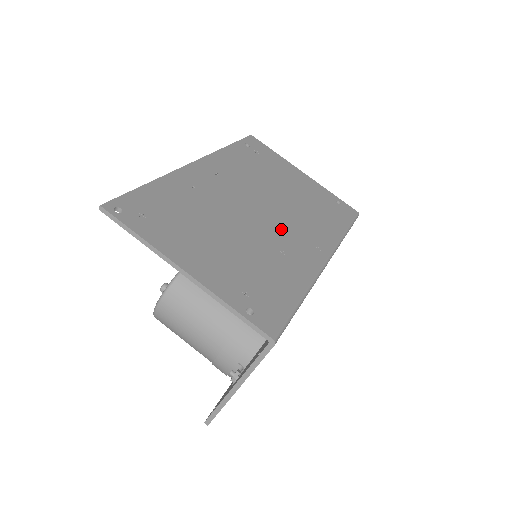
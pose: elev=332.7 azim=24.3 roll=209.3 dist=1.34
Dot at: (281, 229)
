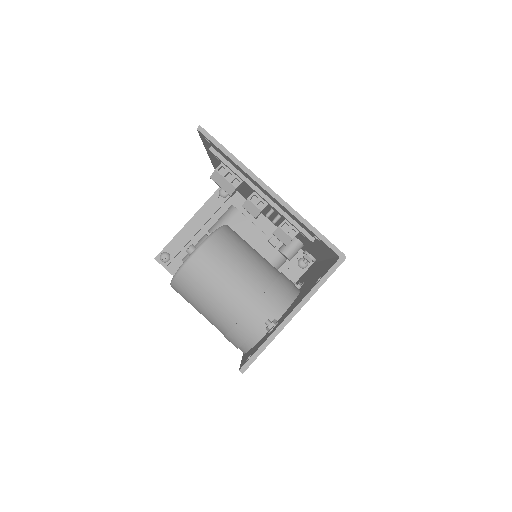
Dot at: occluded
